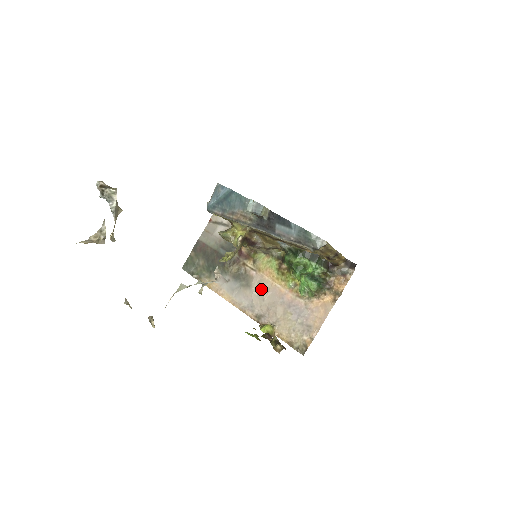
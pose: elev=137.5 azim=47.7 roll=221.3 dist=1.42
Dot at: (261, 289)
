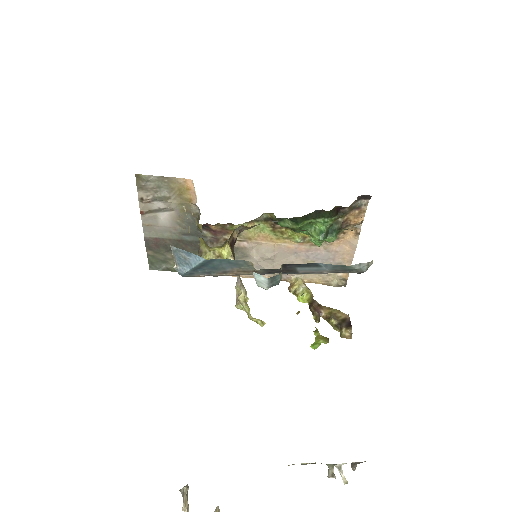
Dot at: (265, 255)
